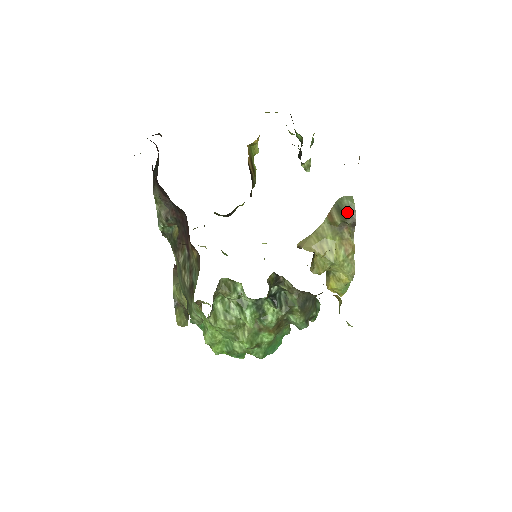
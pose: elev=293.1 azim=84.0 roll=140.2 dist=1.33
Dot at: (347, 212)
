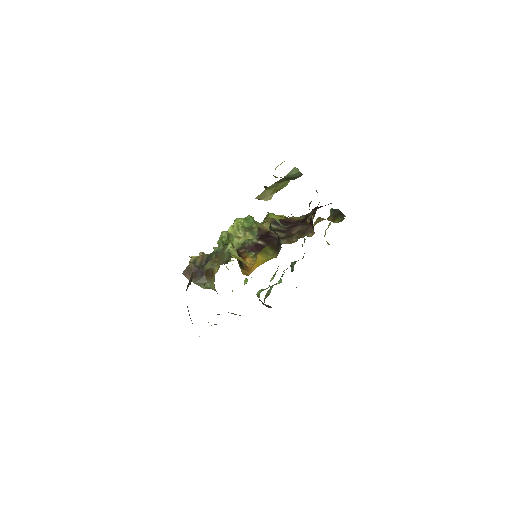
Dot at: (295, 177)
